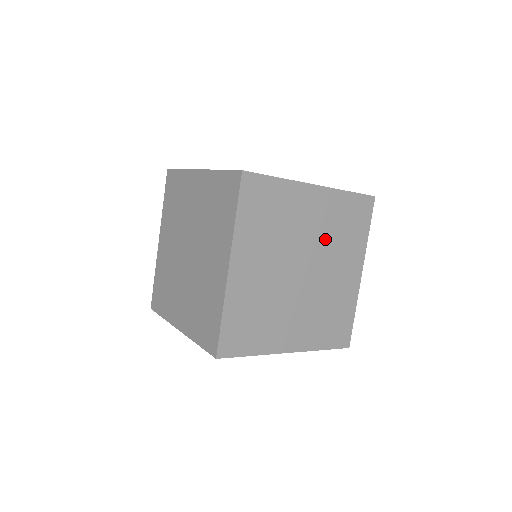
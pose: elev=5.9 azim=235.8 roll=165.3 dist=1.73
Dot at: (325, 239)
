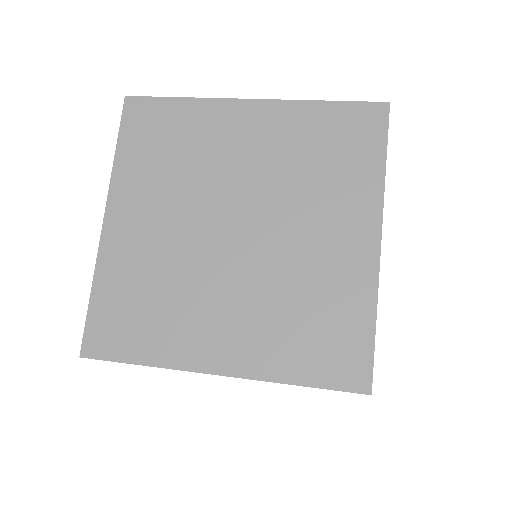
Dot at: occluded
